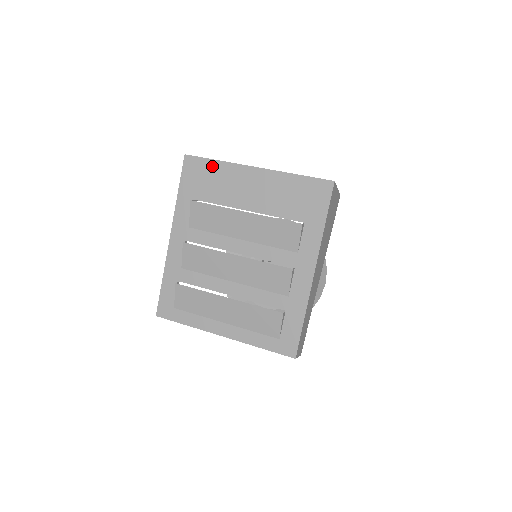
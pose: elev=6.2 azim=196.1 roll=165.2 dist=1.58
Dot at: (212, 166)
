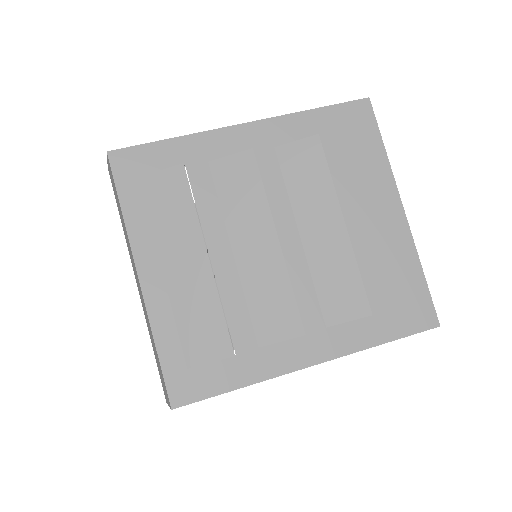
Dot at: (374, 145)
